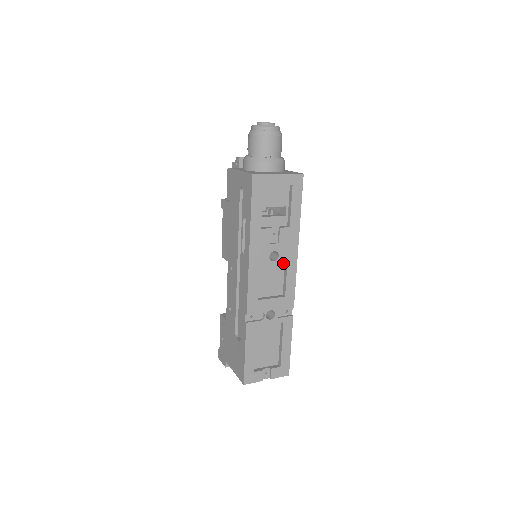
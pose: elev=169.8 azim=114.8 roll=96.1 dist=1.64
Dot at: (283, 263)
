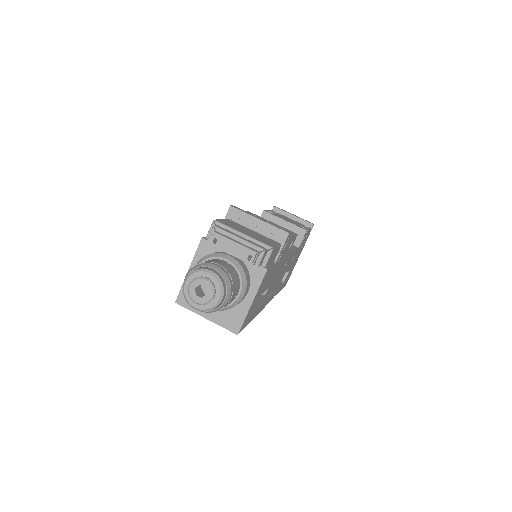
Dot at: occluded
